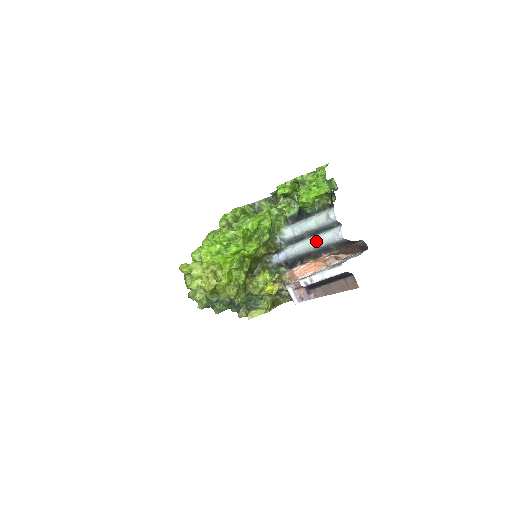
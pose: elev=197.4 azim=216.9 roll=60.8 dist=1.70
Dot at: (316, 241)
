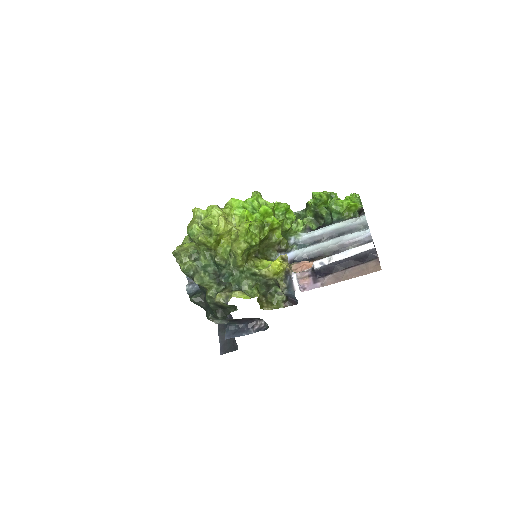
Dot at: (337, 240)
